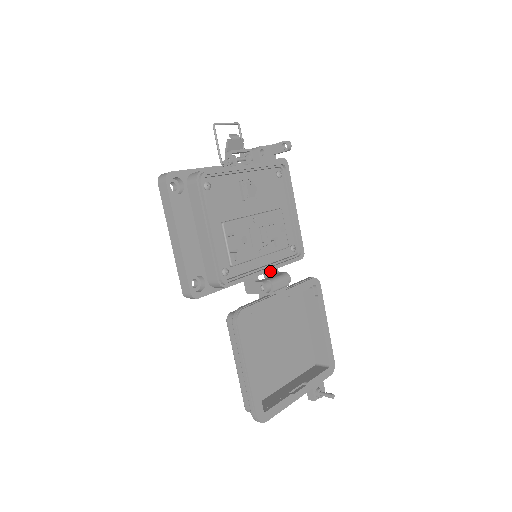
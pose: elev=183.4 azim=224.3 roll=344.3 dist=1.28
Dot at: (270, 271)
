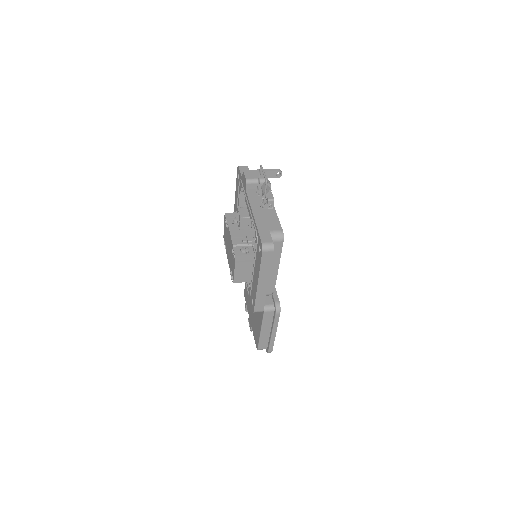
Dot at: occluded
